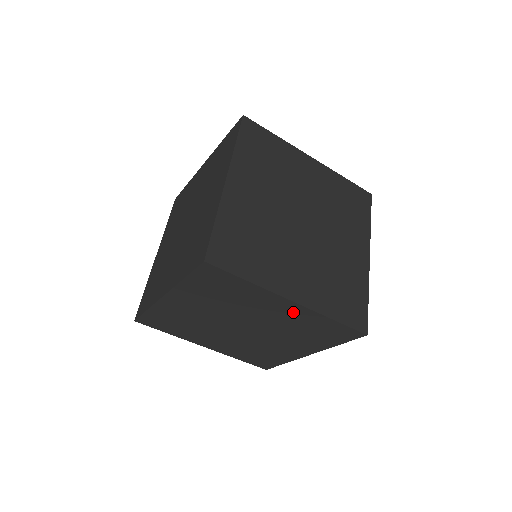
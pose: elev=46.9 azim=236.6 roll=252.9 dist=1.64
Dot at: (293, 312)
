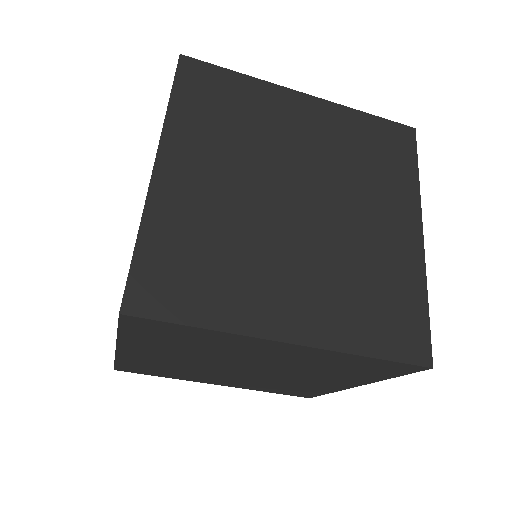
Dot at: (300, 353)
